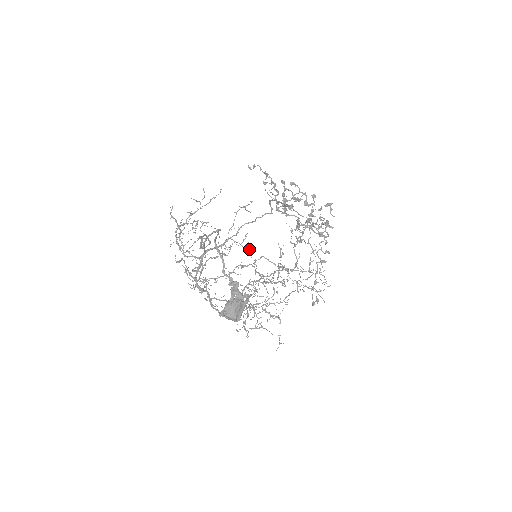
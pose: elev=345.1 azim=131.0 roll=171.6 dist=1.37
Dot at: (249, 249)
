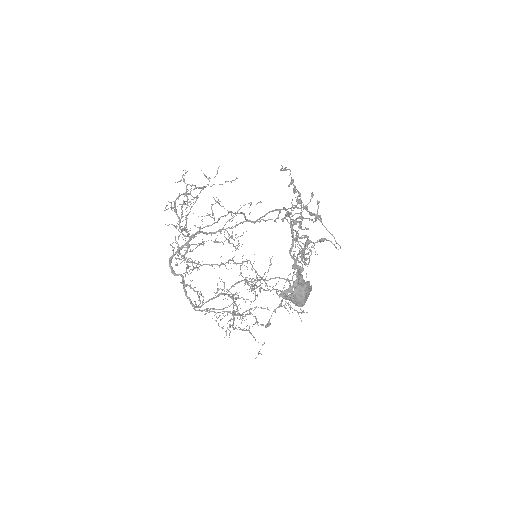
Dot at: (236, 248)
